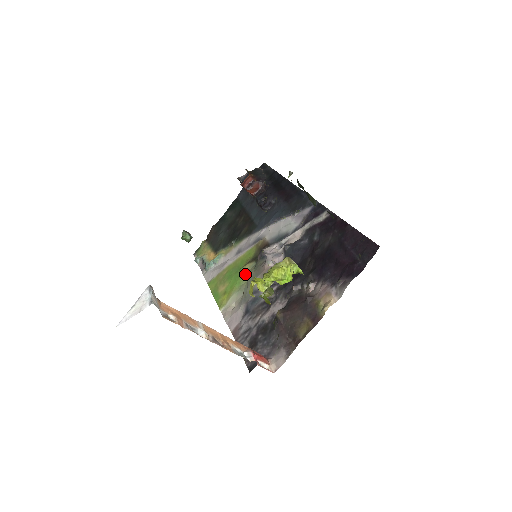
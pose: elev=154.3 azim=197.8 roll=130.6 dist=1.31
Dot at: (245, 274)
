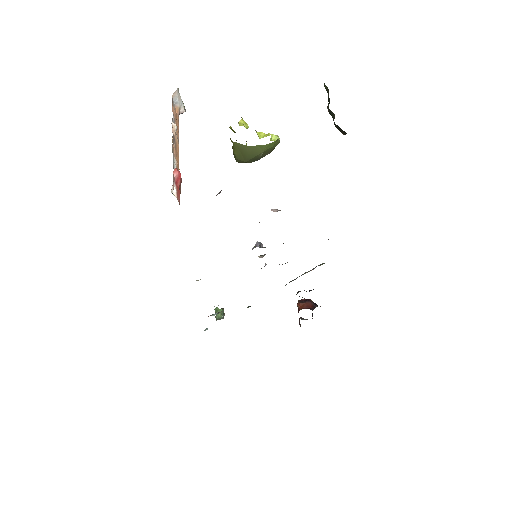
Dot at: occluded
